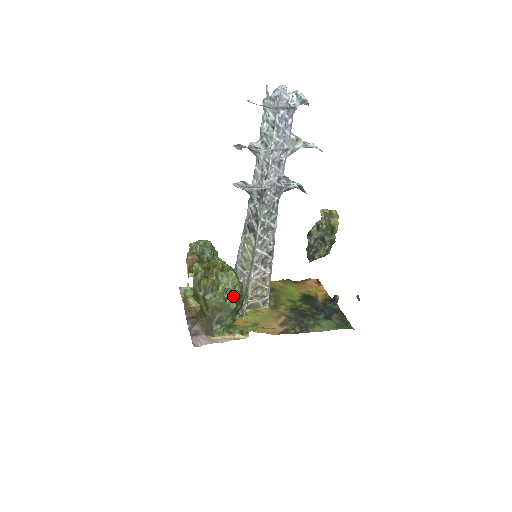
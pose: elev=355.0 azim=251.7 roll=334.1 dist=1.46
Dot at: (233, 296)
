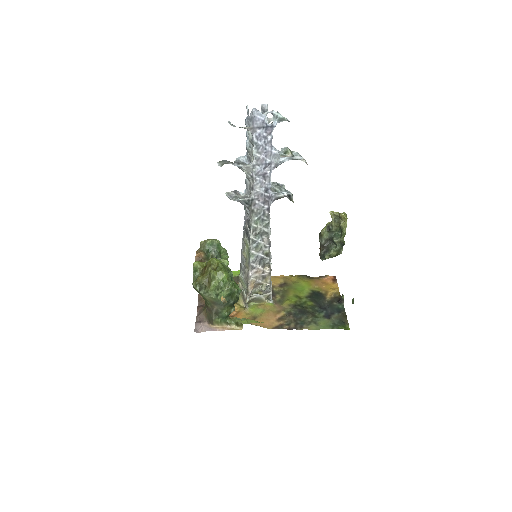
Dot at: (223, 293)
